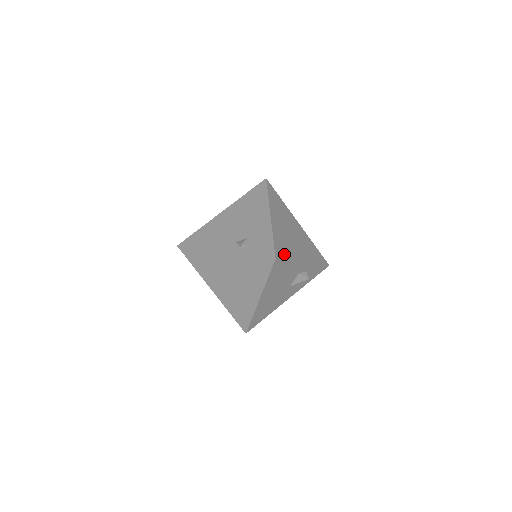
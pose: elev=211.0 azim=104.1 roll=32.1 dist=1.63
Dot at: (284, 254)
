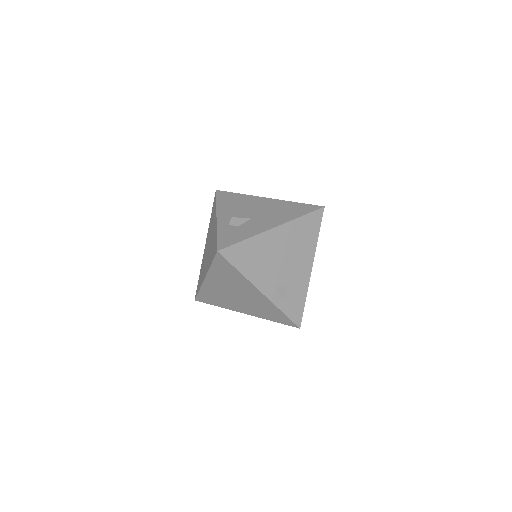
Dot at: occluded
